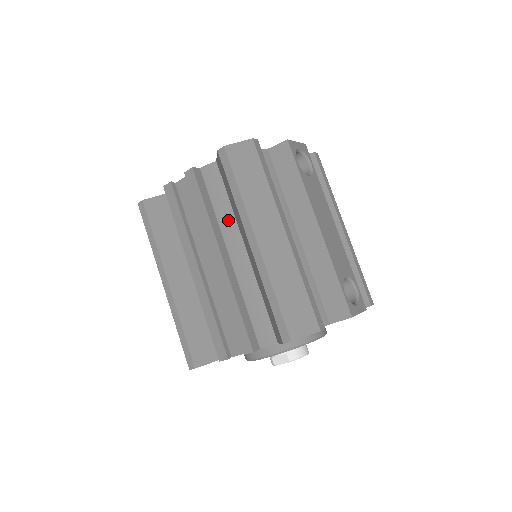
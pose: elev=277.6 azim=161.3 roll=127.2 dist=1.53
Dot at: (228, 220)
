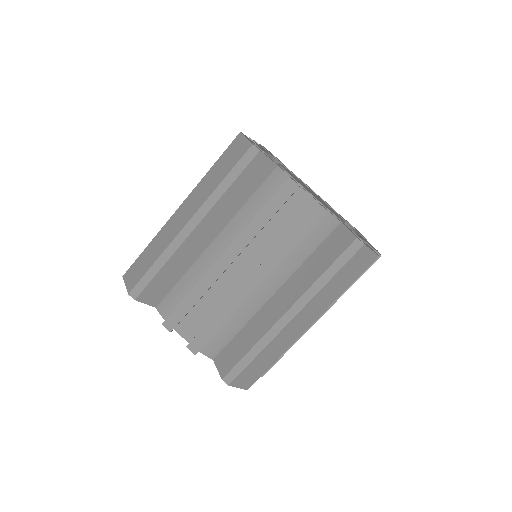
Dot at: (292, 265)
